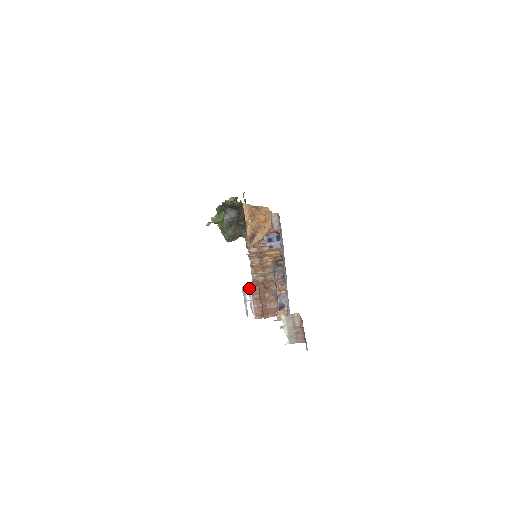
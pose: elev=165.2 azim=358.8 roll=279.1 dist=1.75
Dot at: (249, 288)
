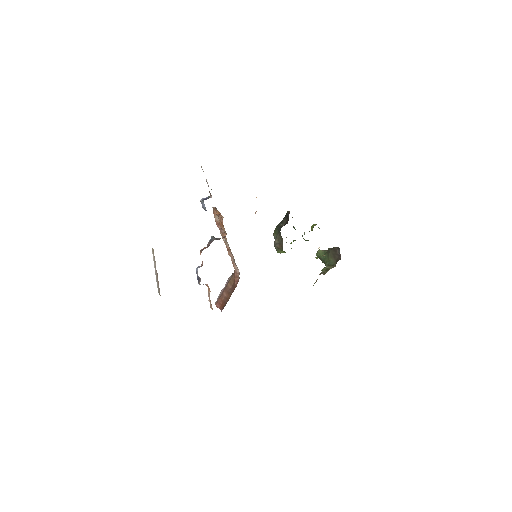
Dot at: (231, 276)
